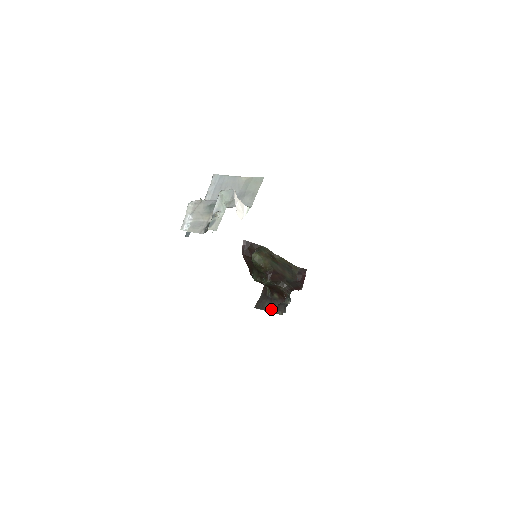
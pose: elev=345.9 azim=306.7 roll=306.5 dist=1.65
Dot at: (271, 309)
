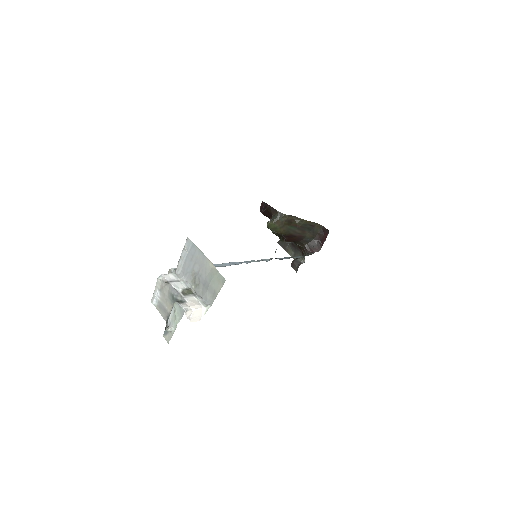
Dot at: (291, 252)
